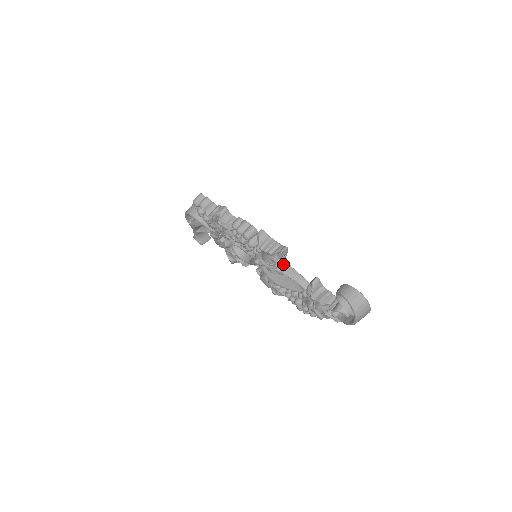
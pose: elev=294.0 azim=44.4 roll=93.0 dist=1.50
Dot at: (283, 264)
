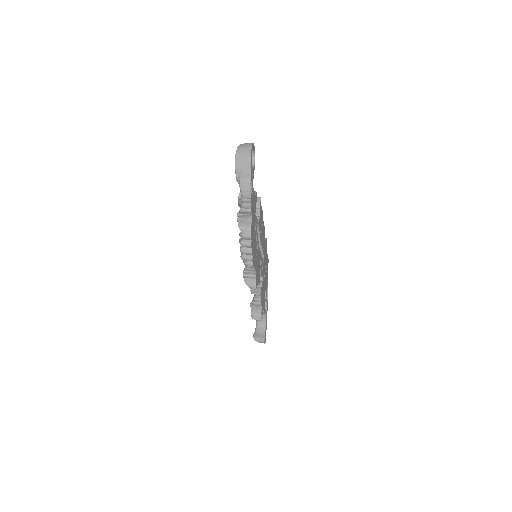
Dot at: occluded
